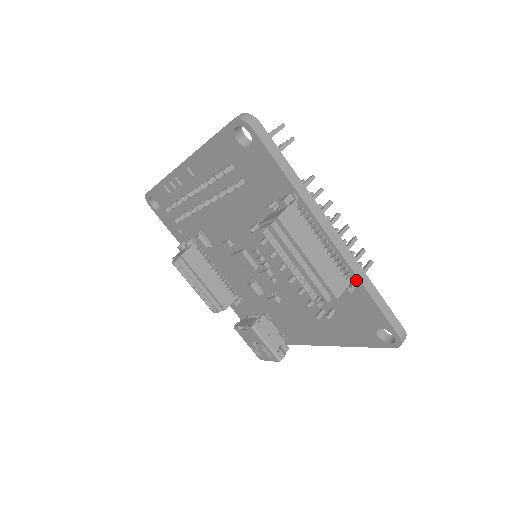
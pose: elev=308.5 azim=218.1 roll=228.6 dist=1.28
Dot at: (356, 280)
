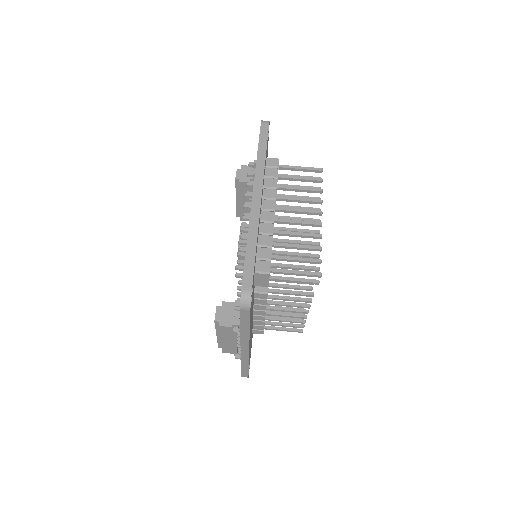
Dot at: occluded
